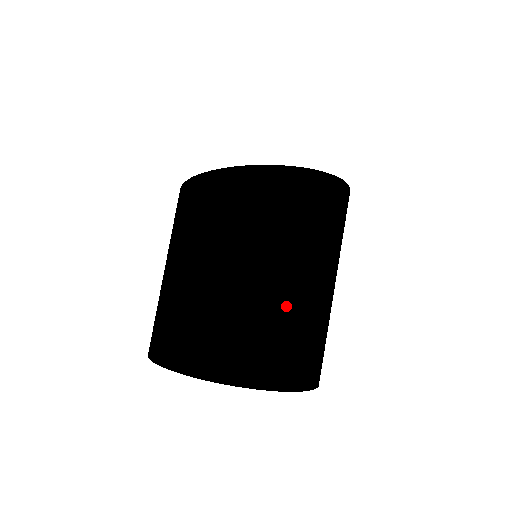
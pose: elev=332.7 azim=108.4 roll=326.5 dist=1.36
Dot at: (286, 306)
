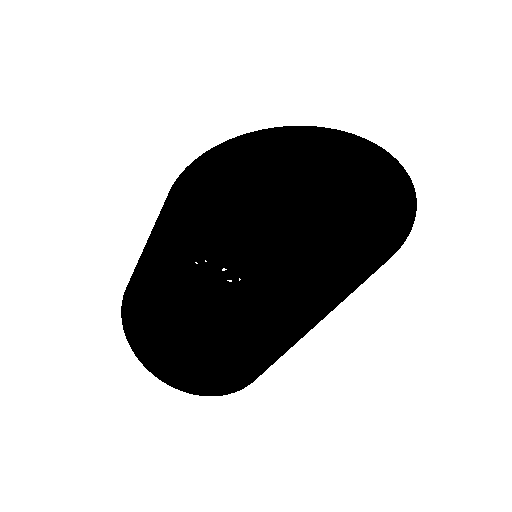
Dot at: (169, 332)
